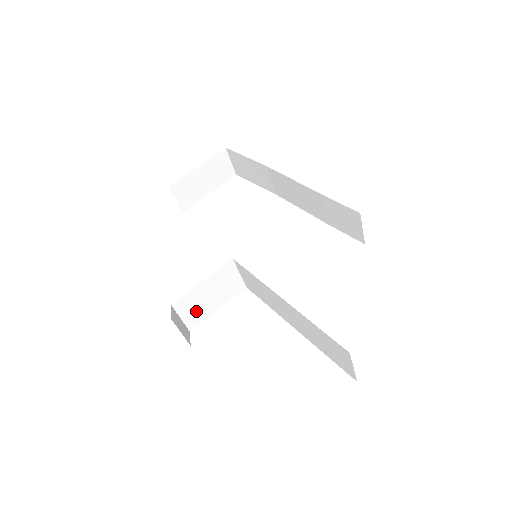
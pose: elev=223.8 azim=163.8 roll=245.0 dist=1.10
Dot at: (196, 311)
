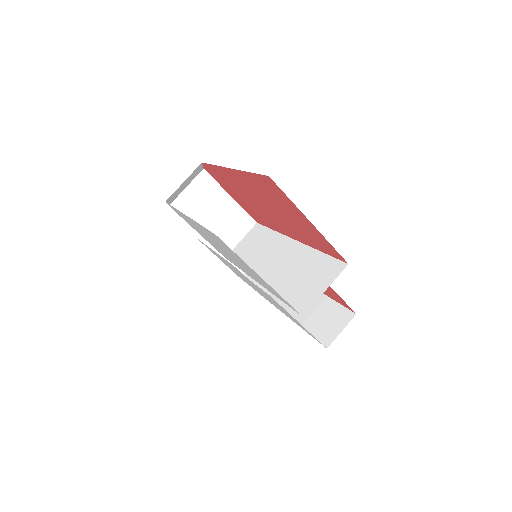
Dot at: (195, 204)
